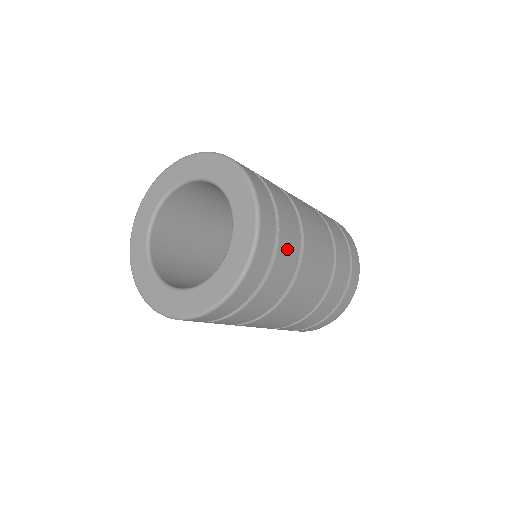
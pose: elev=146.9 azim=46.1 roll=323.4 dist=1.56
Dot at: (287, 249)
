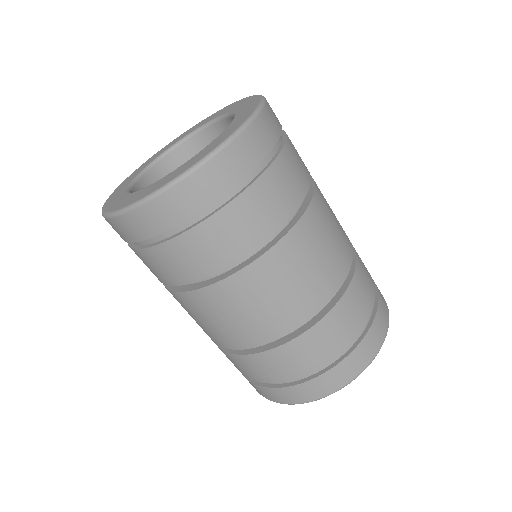
Dot at: (221, 236)
